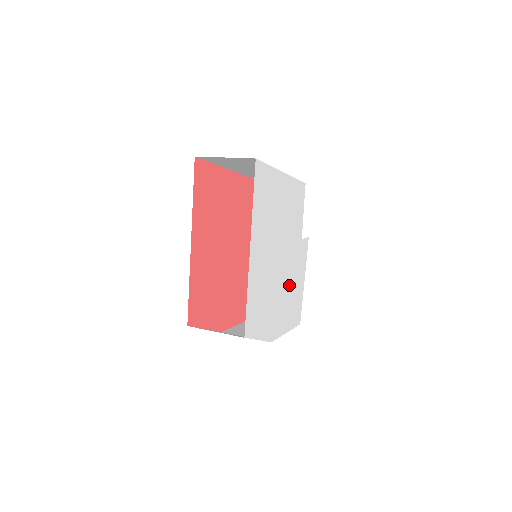
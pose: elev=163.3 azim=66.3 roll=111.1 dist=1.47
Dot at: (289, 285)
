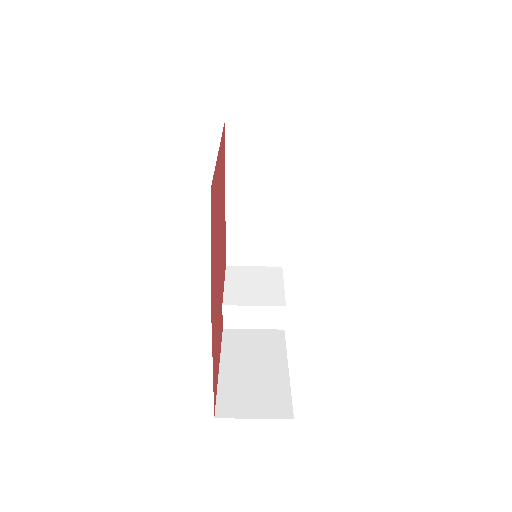
Dot at: occluded
